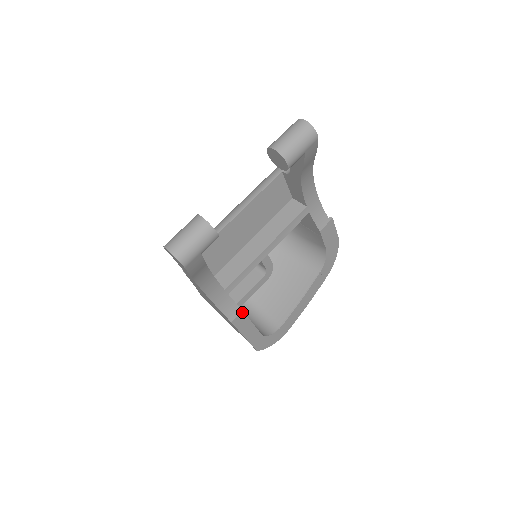
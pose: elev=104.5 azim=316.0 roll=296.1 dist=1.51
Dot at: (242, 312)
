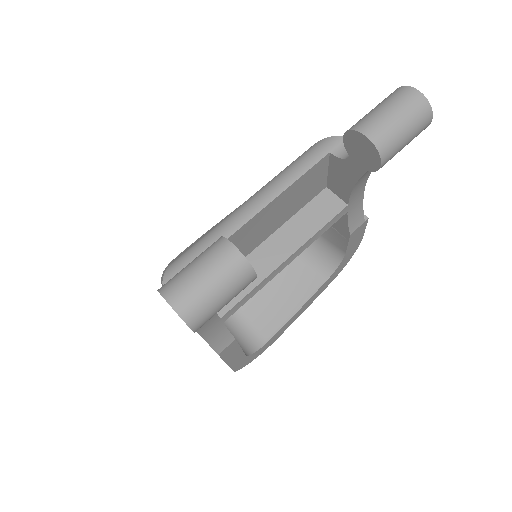
Dot at: (234, 340)
